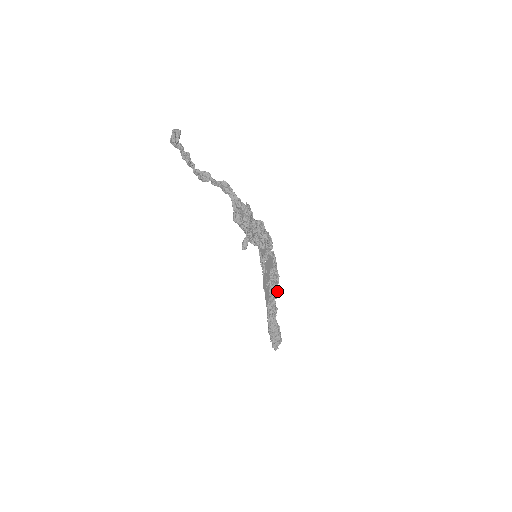
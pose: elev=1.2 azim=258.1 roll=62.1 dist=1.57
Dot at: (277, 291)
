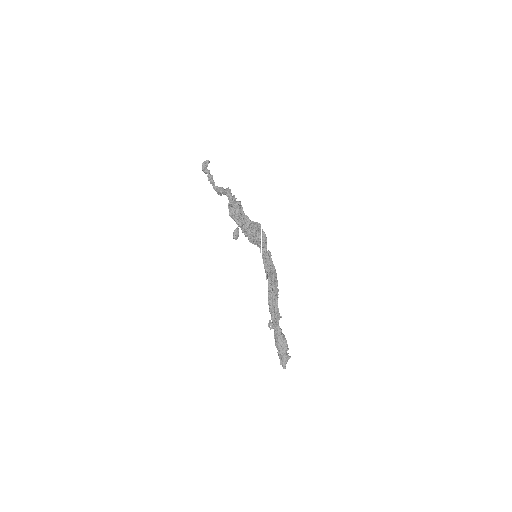
Dot at: (272, 289)
